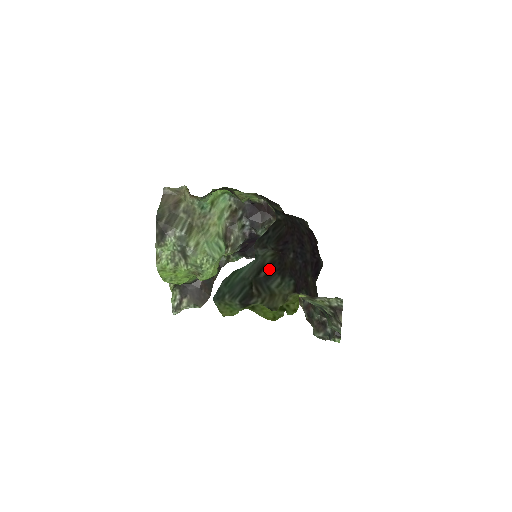
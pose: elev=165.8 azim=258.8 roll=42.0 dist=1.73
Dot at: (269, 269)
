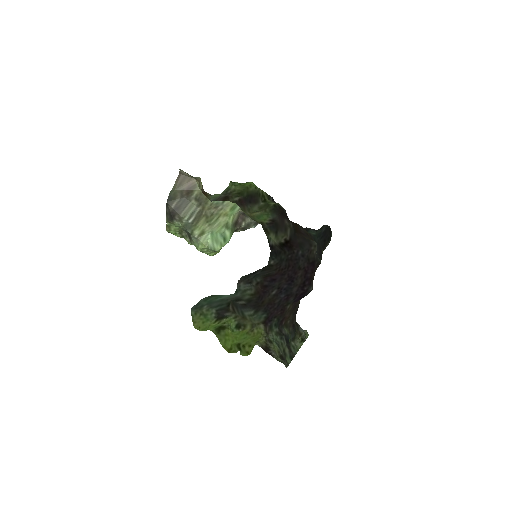
Dot at: (245, 303)
